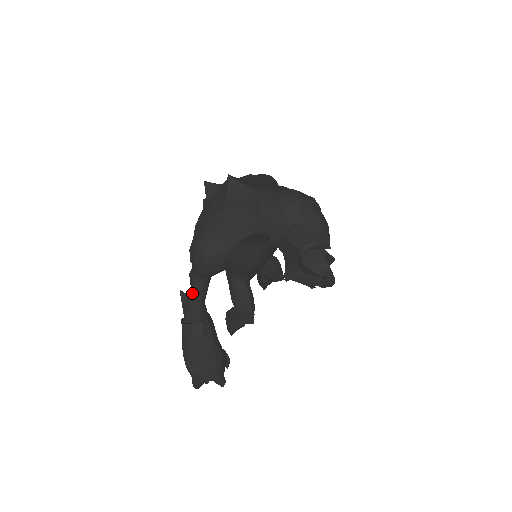
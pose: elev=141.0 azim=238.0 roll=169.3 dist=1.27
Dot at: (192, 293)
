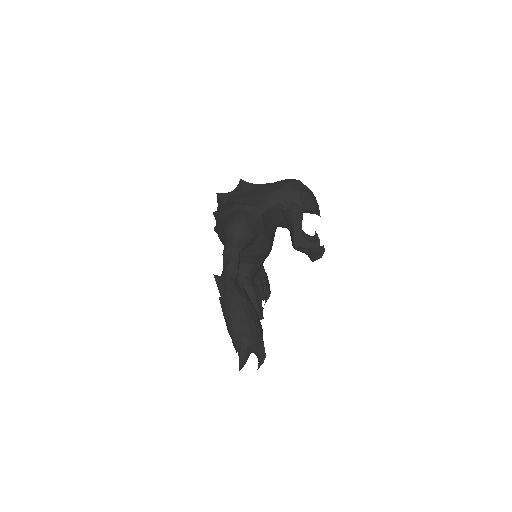
Dot at: (228, 268)
